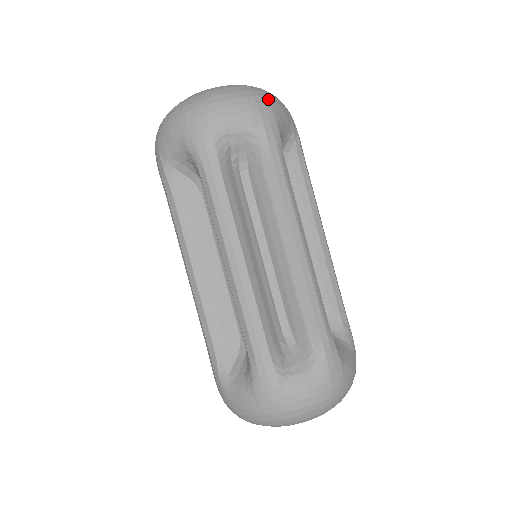
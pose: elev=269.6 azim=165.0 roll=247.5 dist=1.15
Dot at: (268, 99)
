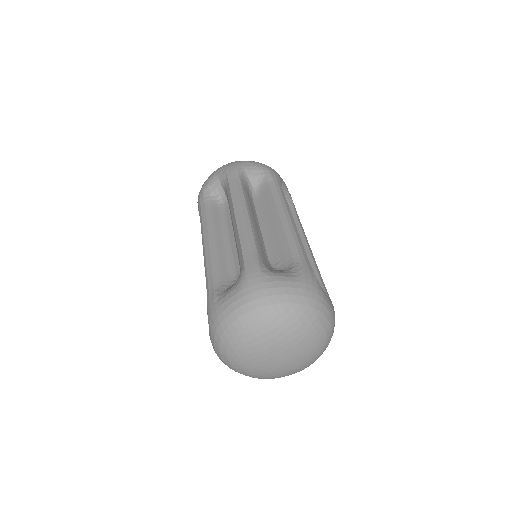
Dot at: (238, 161)
